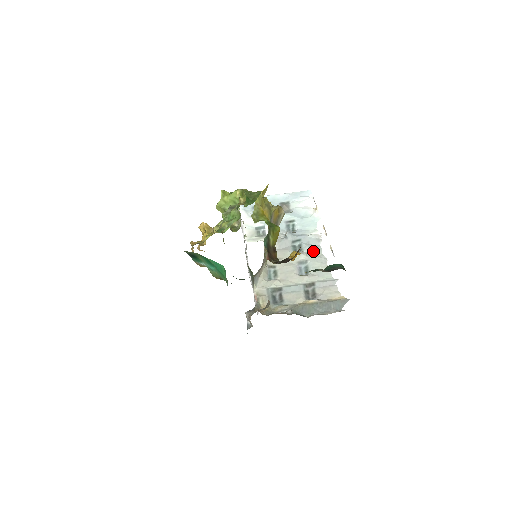
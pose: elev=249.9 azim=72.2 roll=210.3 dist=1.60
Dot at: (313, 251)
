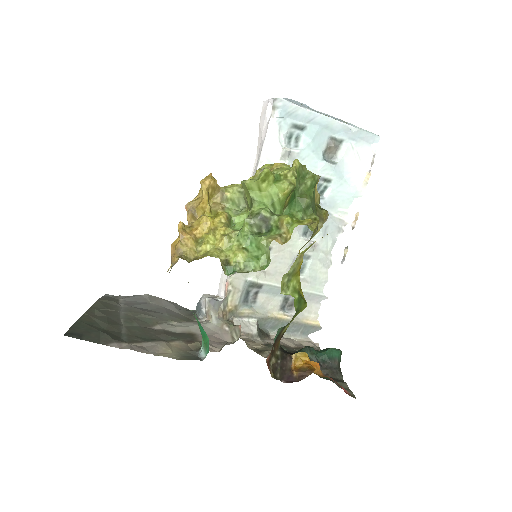
Dot at: (324, 244)
